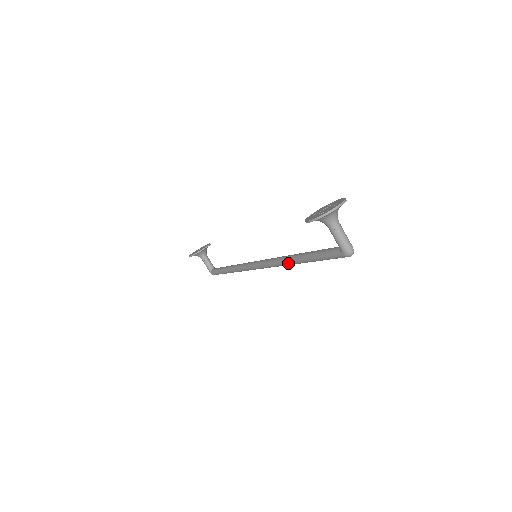
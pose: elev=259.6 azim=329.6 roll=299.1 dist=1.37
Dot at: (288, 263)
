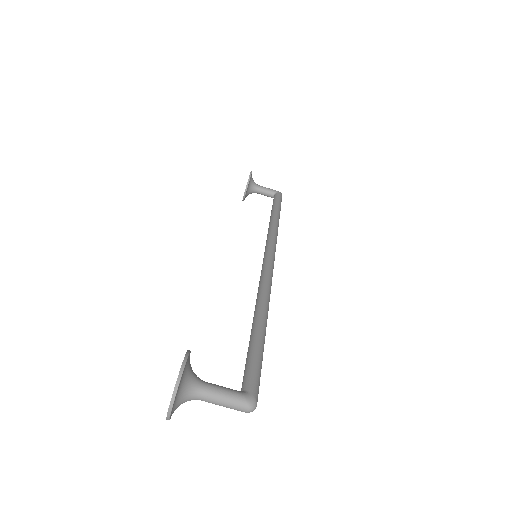
Dot at: occluded
